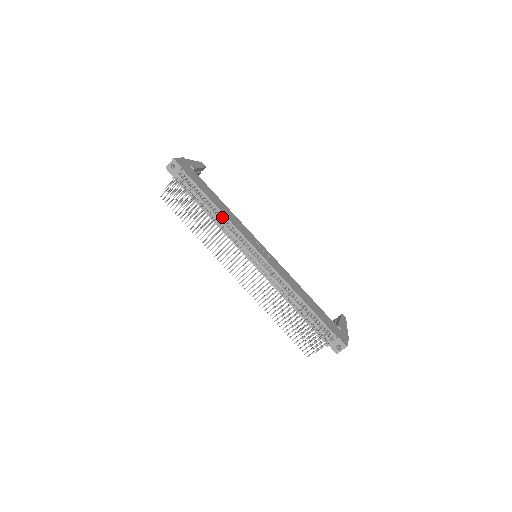
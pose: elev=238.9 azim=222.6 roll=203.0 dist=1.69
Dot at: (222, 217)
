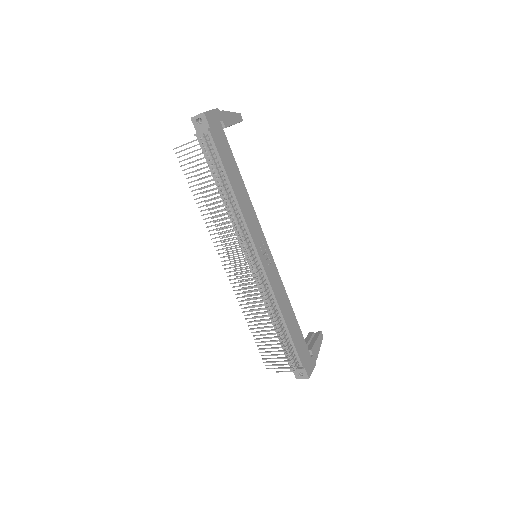
Dot at: (235, 205)
